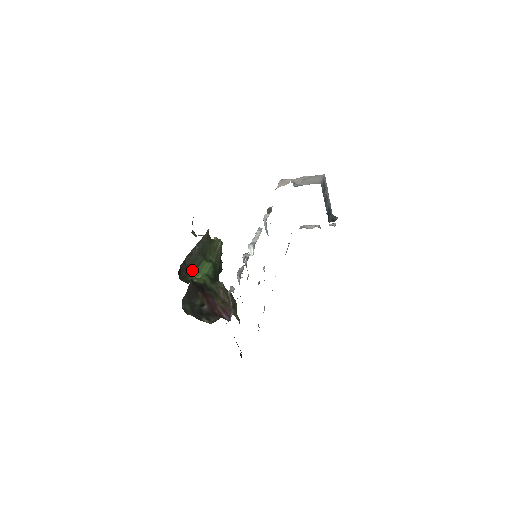
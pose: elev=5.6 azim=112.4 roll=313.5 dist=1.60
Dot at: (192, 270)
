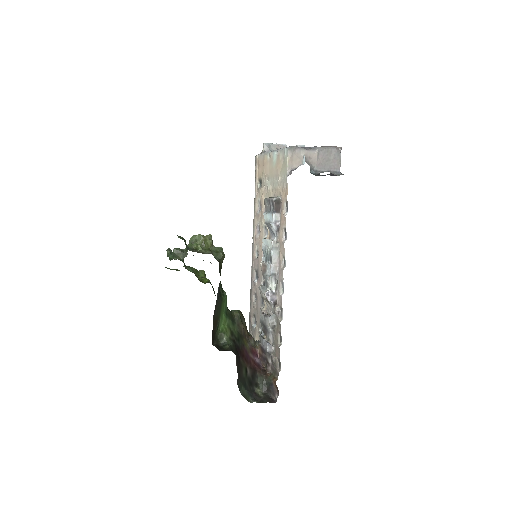
Dot at: (217, 323)
